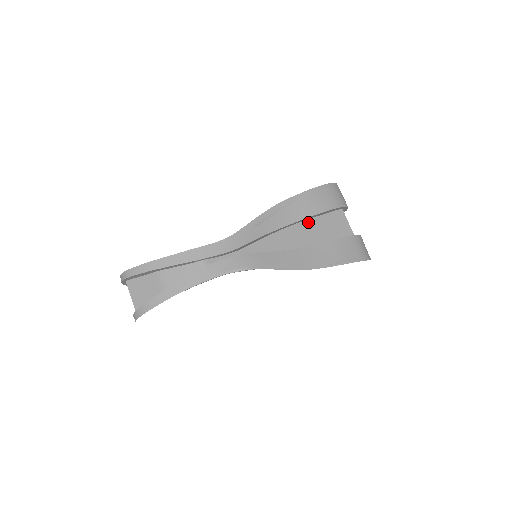
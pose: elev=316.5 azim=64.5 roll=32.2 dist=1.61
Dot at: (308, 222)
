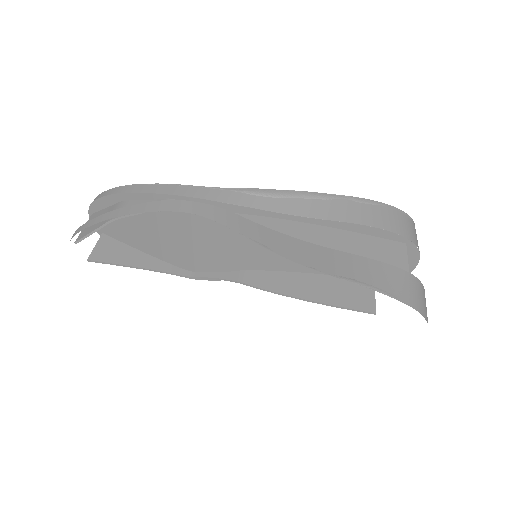
Dot at: (342, 232)
